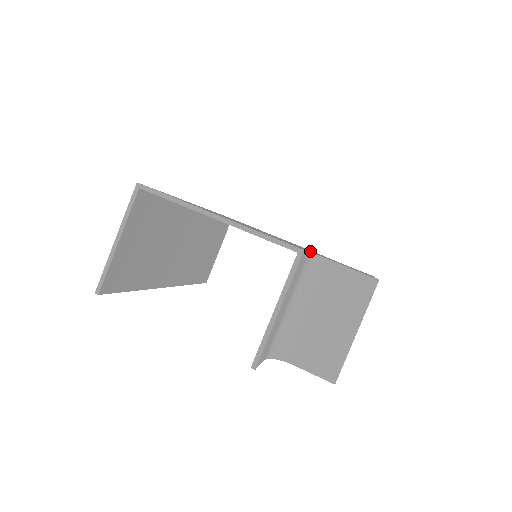
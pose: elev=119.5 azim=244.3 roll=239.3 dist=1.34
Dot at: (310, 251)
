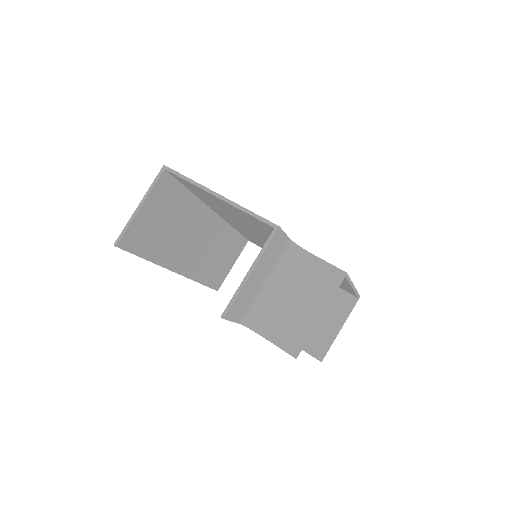
Dot at: occluded
